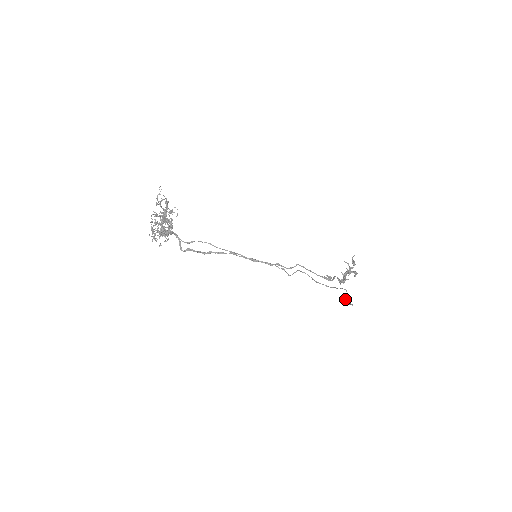
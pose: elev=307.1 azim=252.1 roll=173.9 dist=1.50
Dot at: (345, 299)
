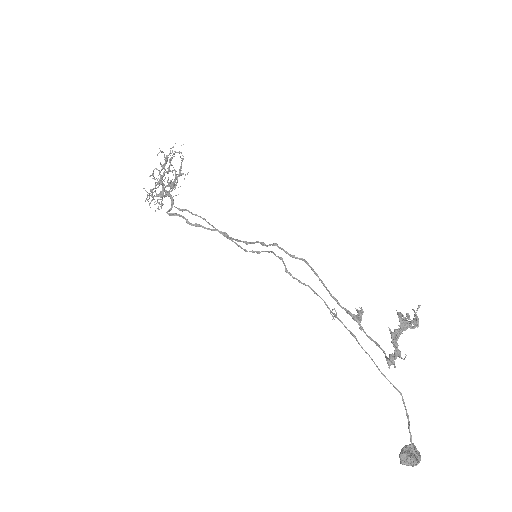
Dot at: (407, 450)
